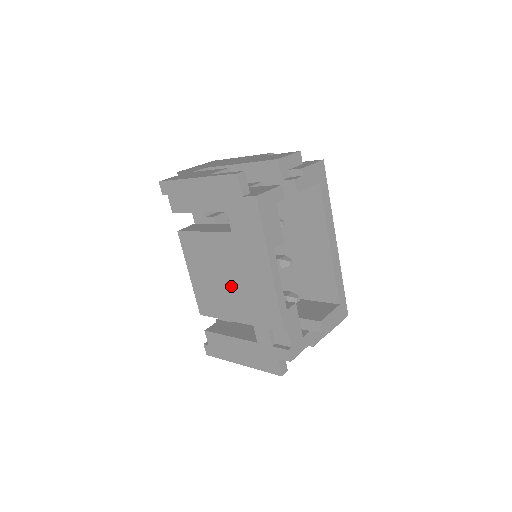
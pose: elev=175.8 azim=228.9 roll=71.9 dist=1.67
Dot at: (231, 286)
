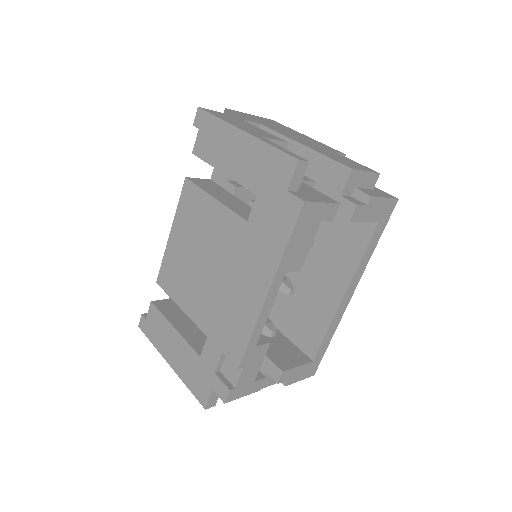
Dot at: (209, 278)
